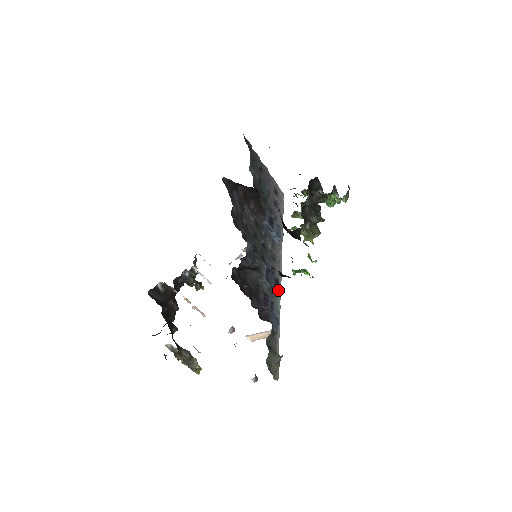
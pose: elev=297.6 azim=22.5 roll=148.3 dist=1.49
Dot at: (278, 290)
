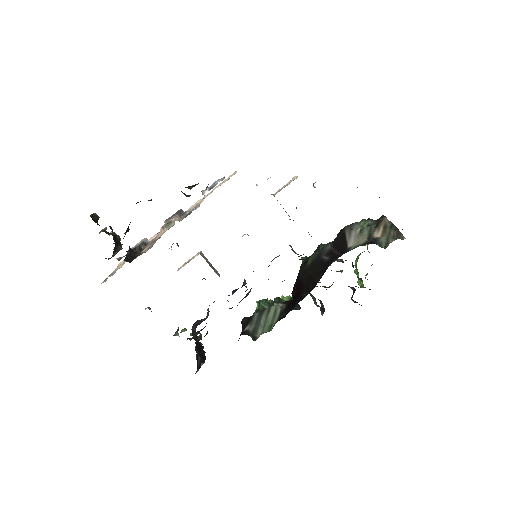
Dot at: occluded
